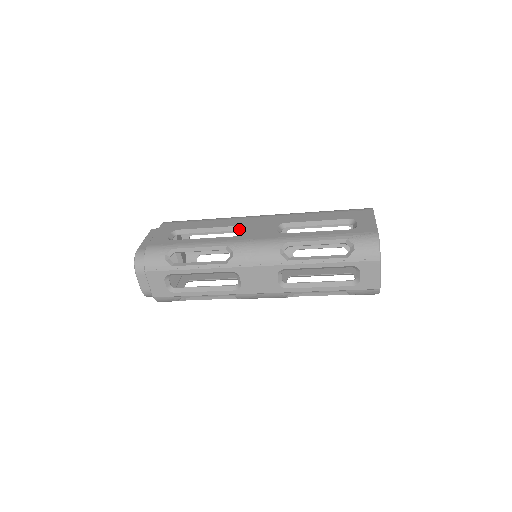
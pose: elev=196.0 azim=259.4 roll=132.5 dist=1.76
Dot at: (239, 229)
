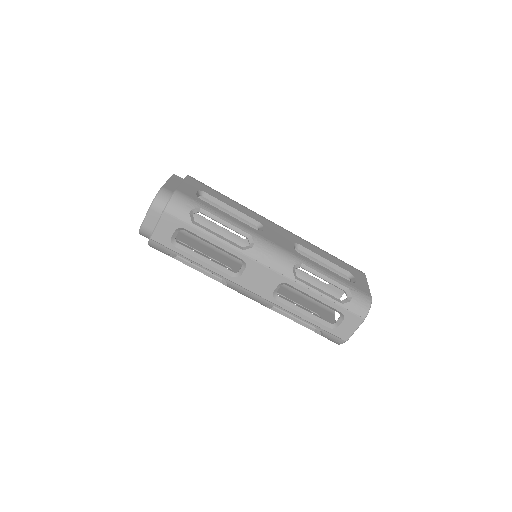
Dot at: (260, 226)
